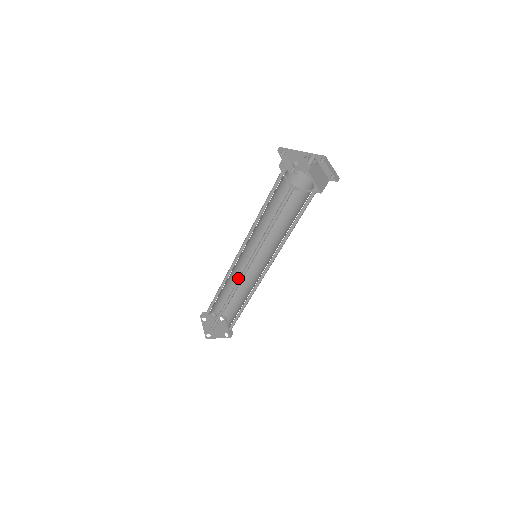
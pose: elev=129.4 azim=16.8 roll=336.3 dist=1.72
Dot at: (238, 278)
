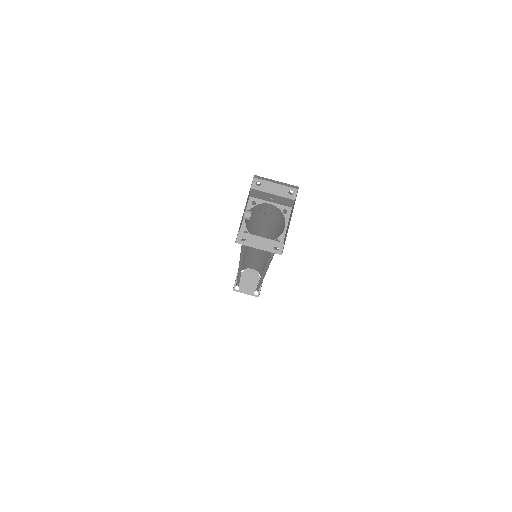
Dot at: occluded
